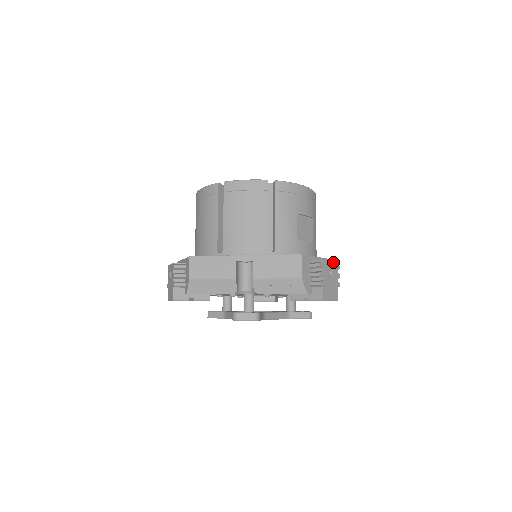
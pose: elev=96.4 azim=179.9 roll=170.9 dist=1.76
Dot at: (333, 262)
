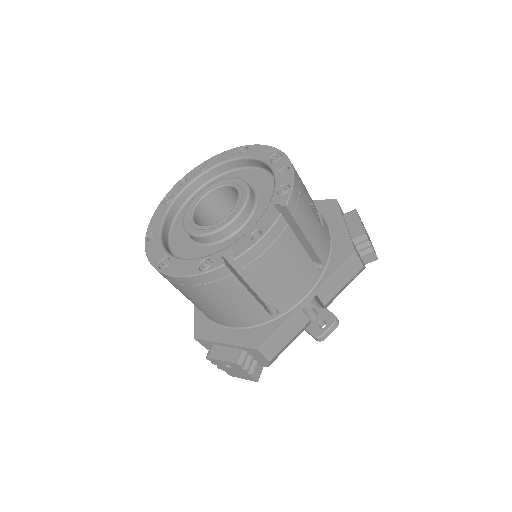
Dot at: (358, 216)
